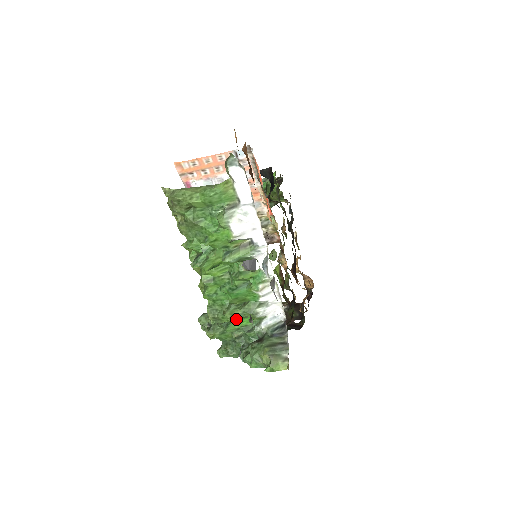
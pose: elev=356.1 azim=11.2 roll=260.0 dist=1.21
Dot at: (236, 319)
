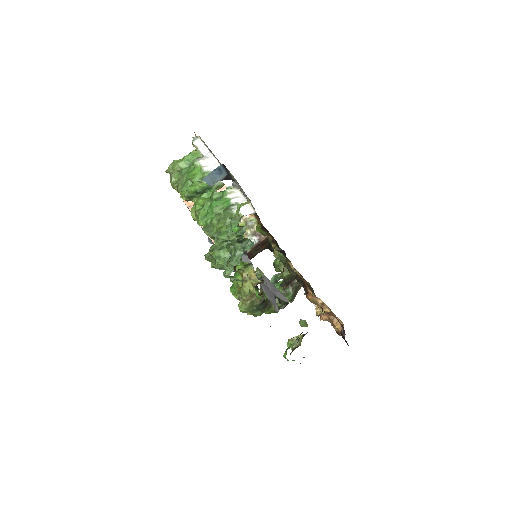
Dot at: (220, 221)
